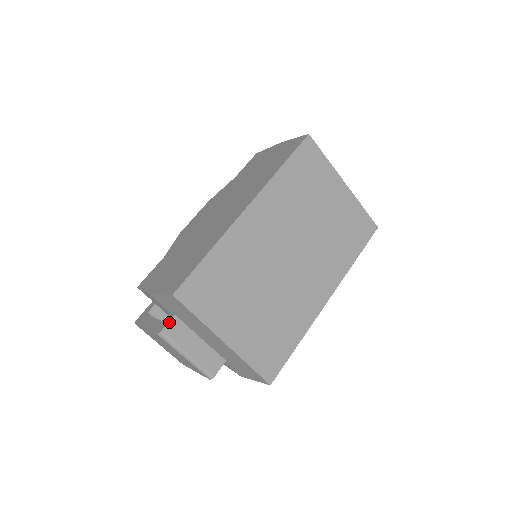
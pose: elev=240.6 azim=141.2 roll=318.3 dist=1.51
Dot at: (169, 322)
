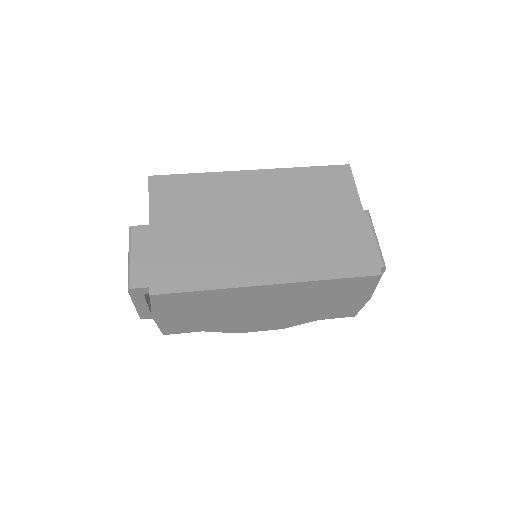
Dot at: (143, 225)
